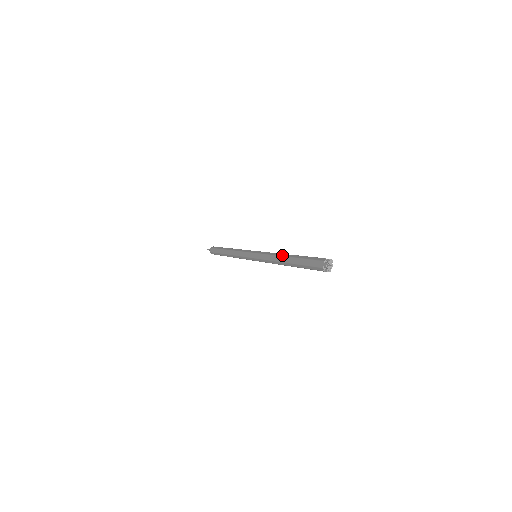
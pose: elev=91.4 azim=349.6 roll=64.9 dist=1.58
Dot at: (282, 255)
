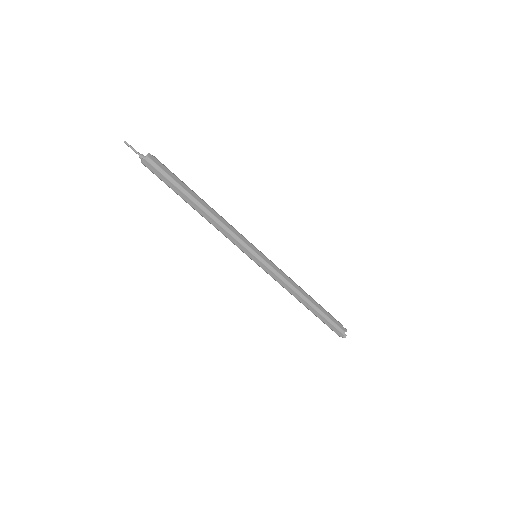
Dot at: (302, 297)
